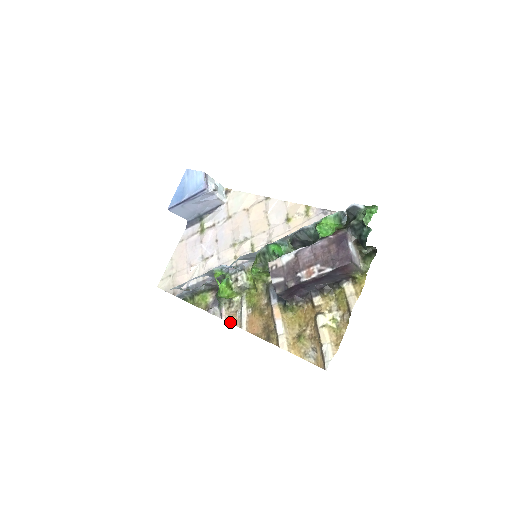
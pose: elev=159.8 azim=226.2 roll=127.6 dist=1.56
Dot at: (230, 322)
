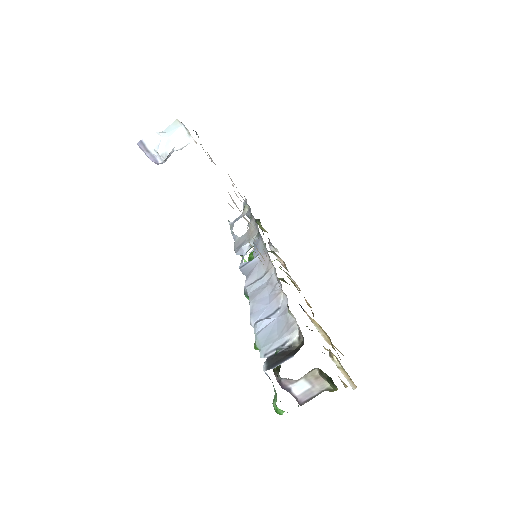
Dot at: occluded
